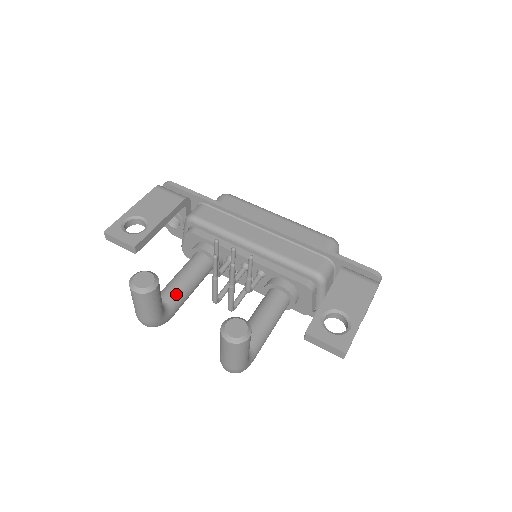
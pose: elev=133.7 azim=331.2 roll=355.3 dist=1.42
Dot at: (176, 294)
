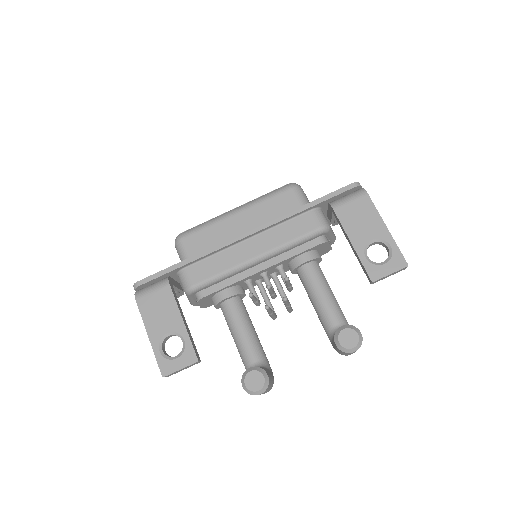
Dot at: (255, 348)
